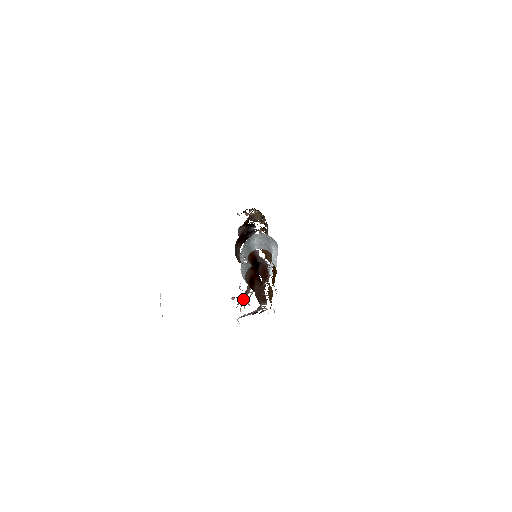
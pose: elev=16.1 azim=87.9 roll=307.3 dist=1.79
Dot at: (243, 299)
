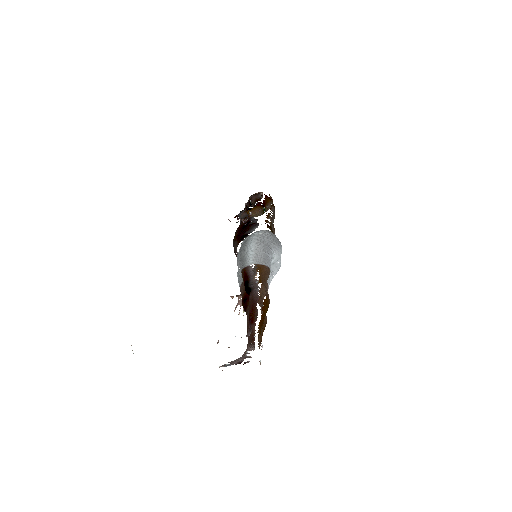
Dot at: occluded
